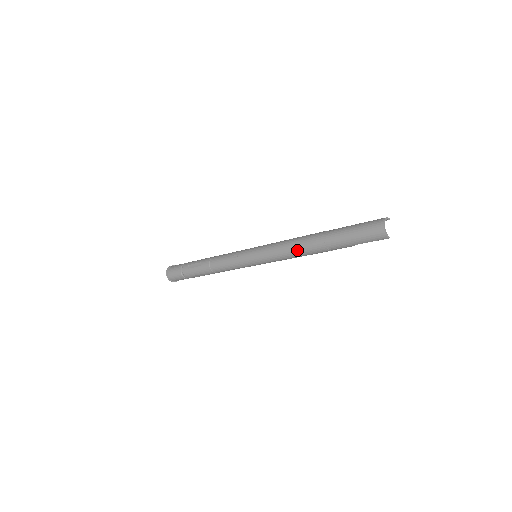
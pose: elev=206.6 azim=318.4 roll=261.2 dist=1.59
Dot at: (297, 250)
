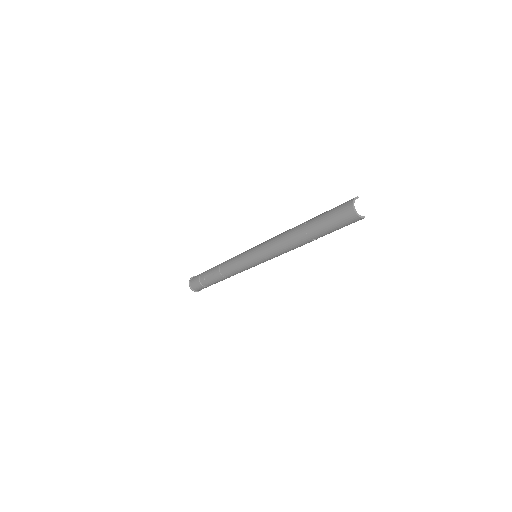
Dot at: (288, 247)
